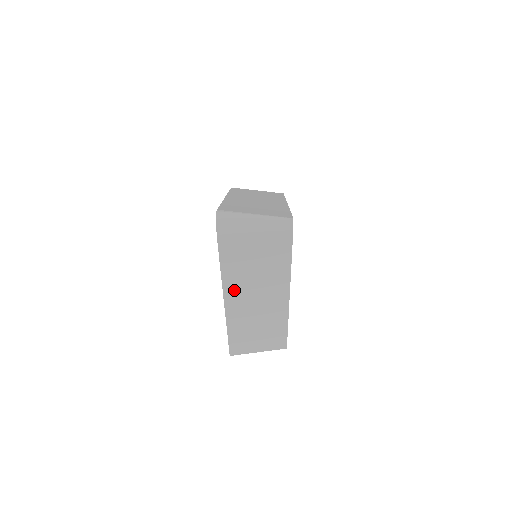
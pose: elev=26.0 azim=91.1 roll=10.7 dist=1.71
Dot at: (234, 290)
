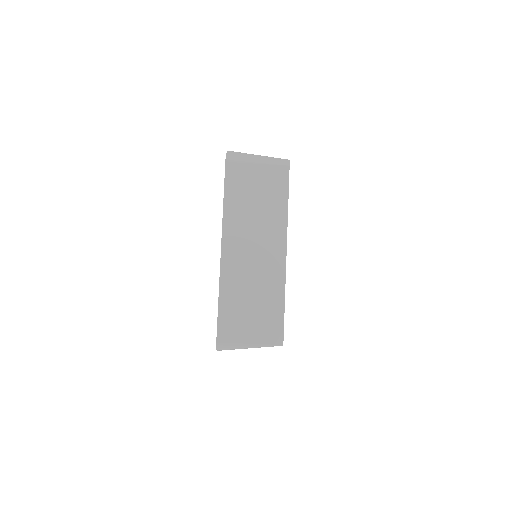
Dot at: occluded
